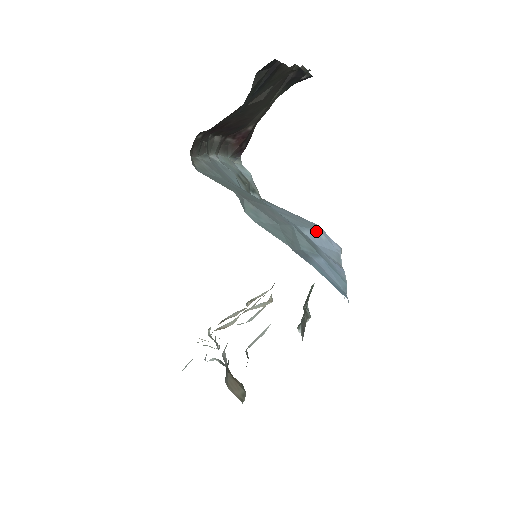
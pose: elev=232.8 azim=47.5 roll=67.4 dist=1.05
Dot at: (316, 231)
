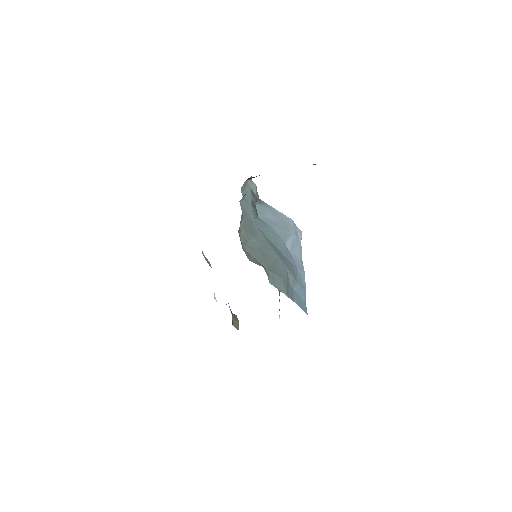
Dot at: (292, 235)
